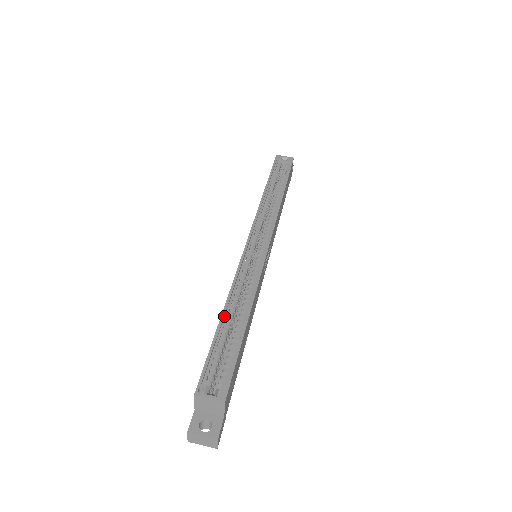
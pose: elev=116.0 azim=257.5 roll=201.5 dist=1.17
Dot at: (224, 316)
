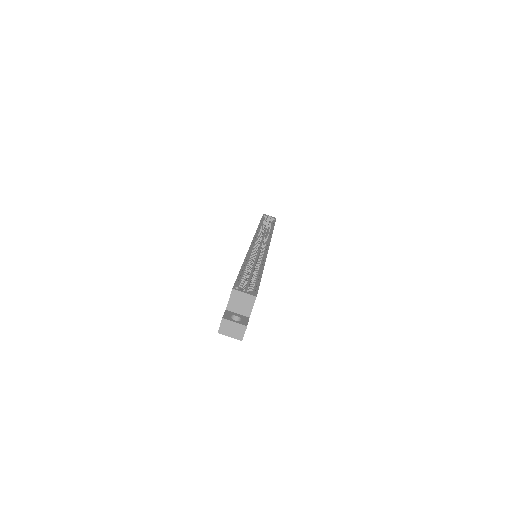
Dot at: (244, 266)
